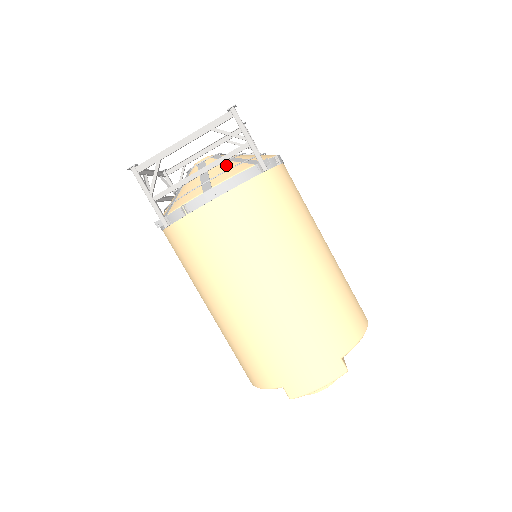
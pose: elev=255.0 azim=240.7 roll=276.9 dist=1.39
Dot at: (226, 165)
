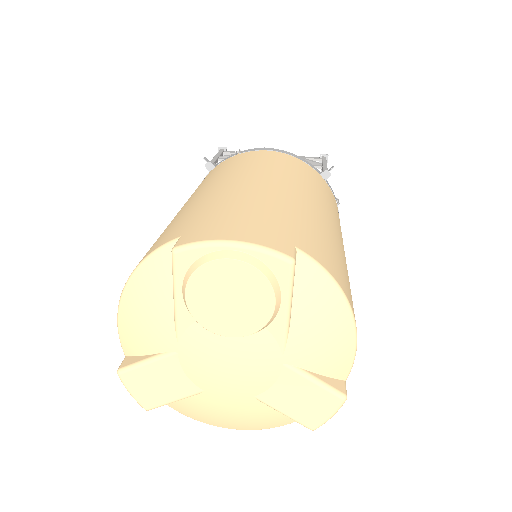
Dot at: occluded
